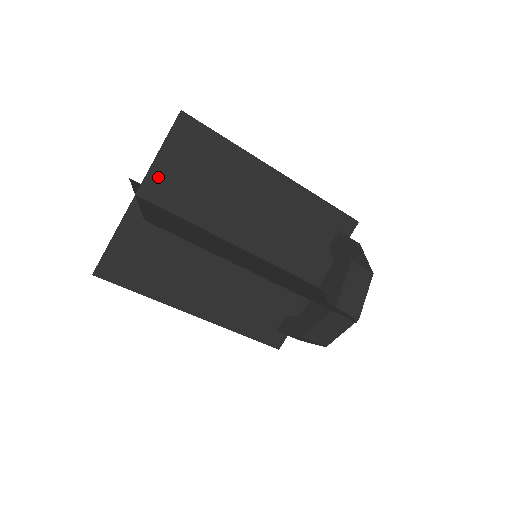
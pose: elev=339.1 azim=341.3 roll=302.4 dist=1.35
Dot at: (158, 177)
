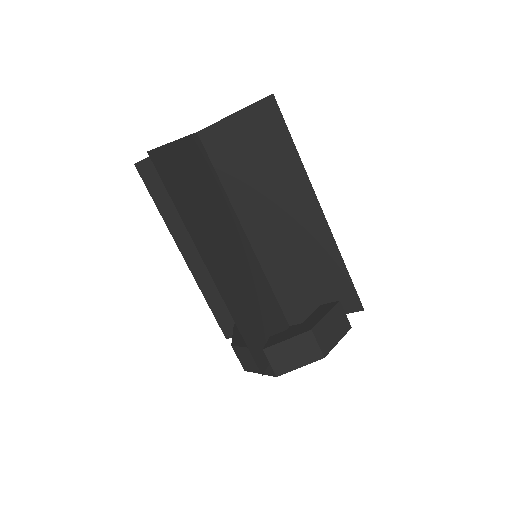
Dot at: occluded
